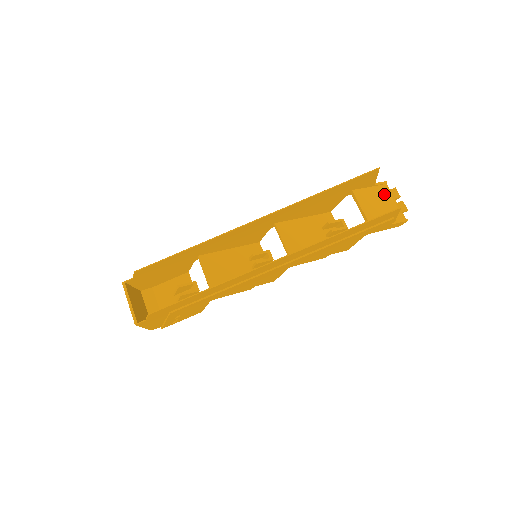
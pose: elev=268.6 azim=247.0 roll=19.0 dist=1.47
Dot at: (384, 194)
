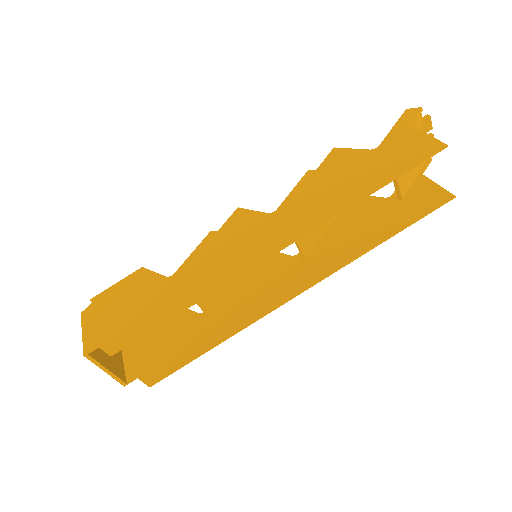
Dot at: occluded
